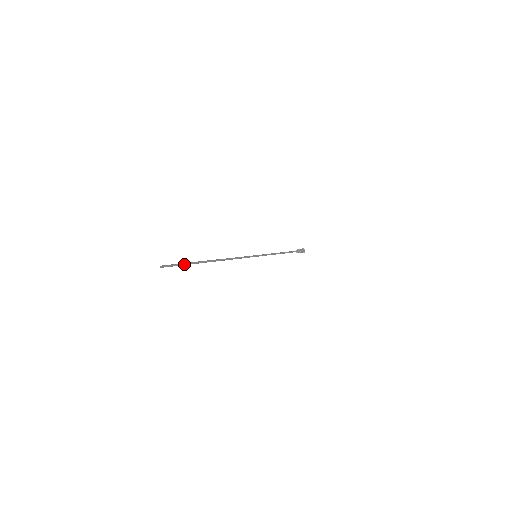
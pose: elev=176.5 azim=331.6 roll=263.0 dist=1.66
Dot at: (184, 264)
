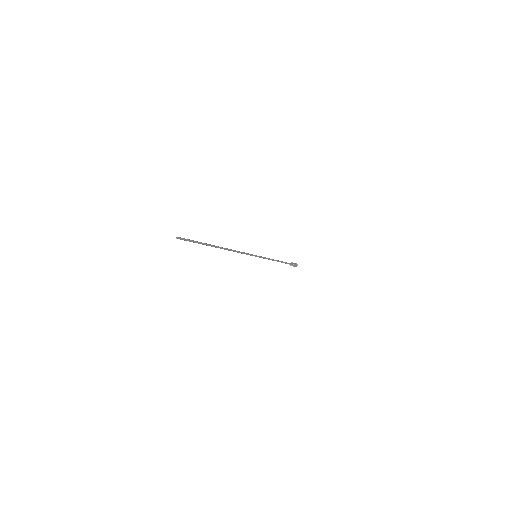
Dot at: (196, 242)
